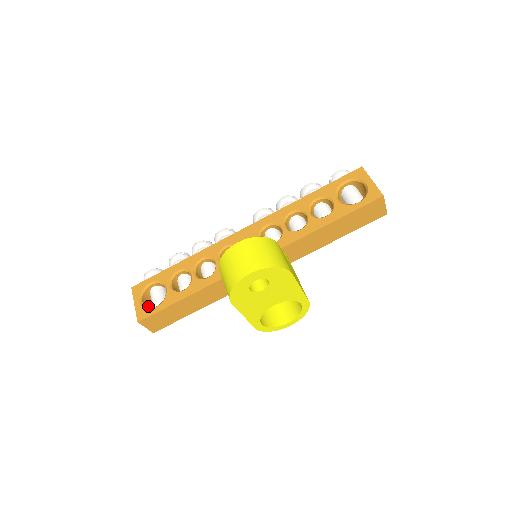
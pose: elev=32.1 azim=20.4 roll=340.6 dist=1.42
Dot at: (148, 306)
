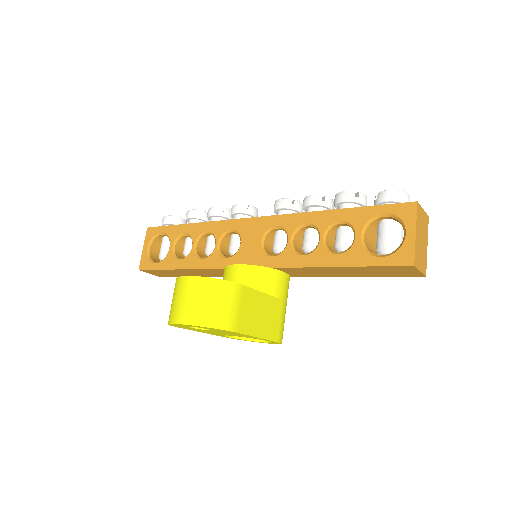
Dot at: (158, 252)
